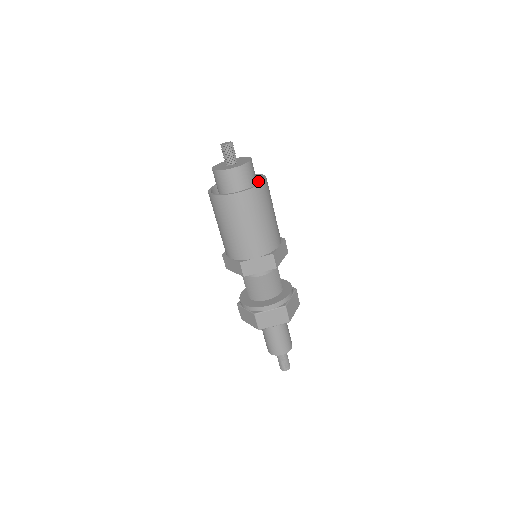
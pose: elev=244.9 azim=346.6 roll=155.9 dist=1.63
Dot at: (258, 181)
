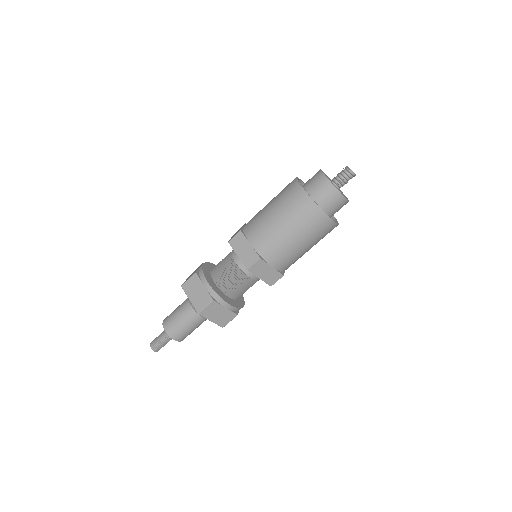
Dot at: occluded
